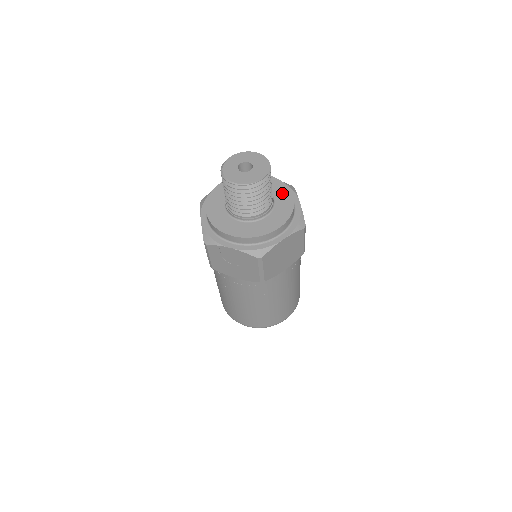
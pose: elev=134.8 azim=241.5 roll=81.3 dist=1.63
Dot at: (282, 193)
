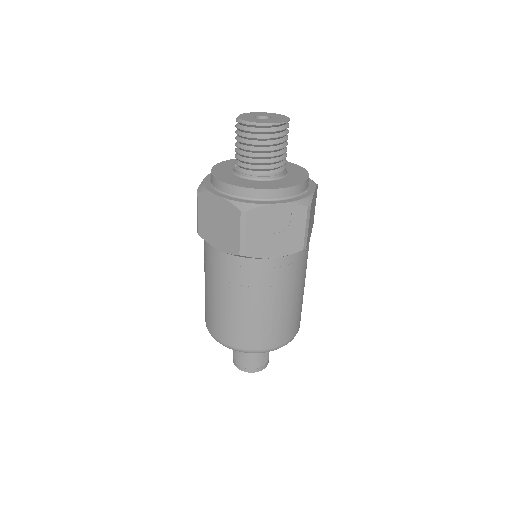
Dot at: occluded
